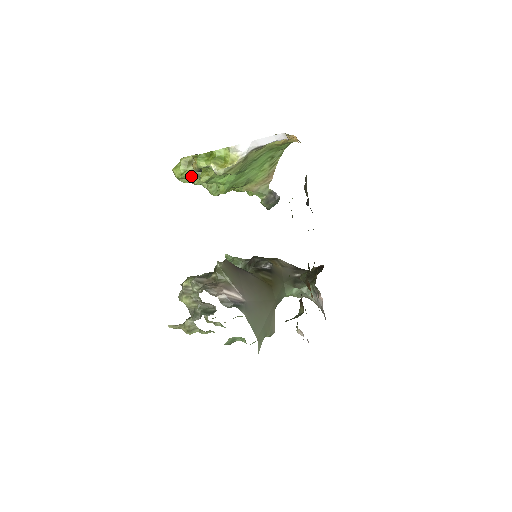
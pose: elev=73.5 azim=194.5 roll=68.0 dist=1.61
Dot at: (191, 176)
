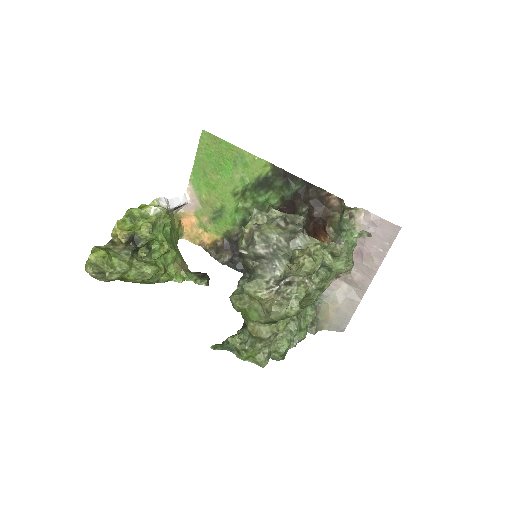
Dot at: (117, 258)
